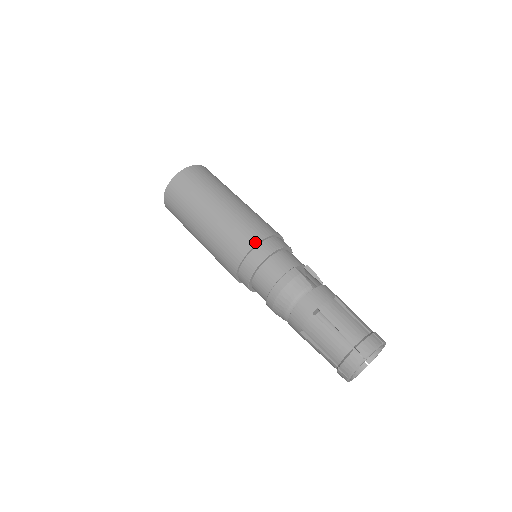
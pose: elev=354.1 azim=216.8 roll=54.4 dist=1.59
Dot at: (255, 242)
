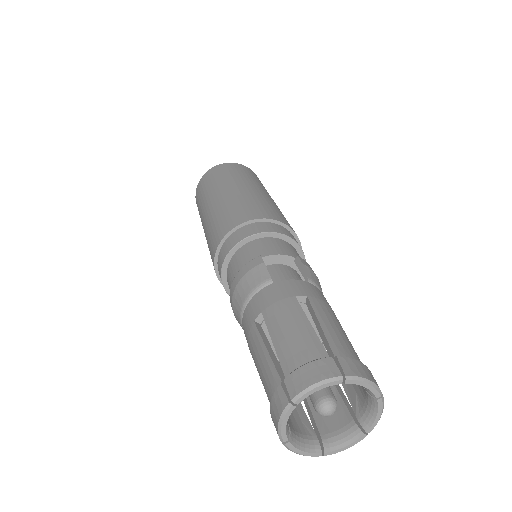
Dot at: (229, 229)
